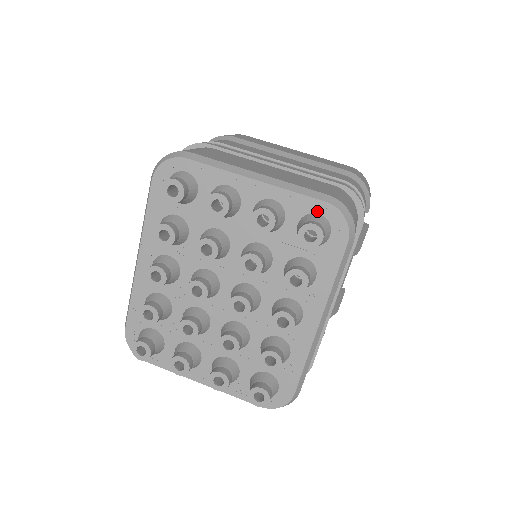
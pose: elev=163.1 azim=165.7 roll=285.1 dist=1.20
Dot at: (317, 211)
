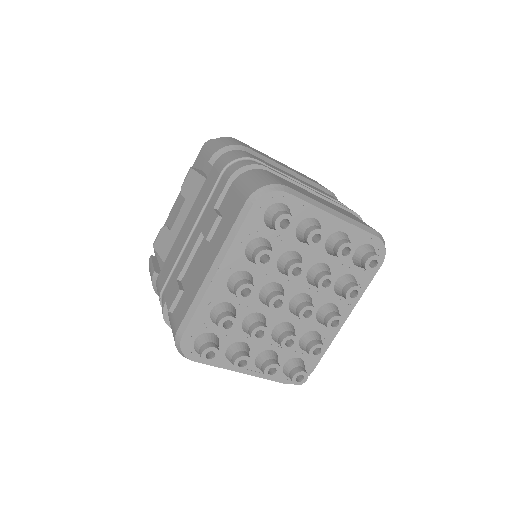
Dot at: (370, 243)
